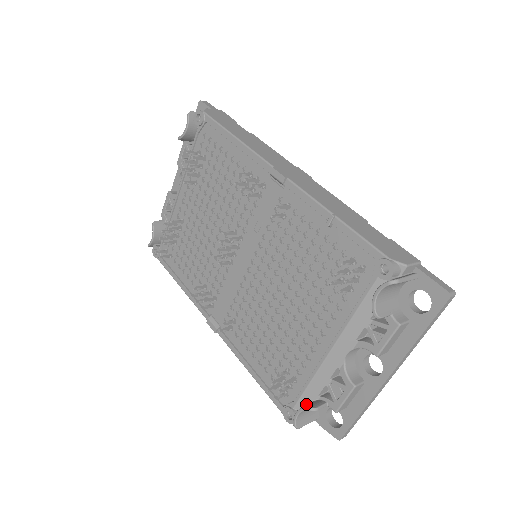
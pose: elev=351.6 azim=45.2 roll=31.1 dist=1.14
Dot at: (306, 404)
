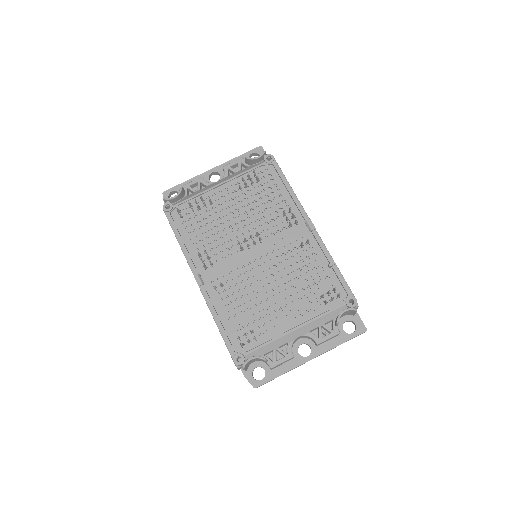
Dot at: occluded
